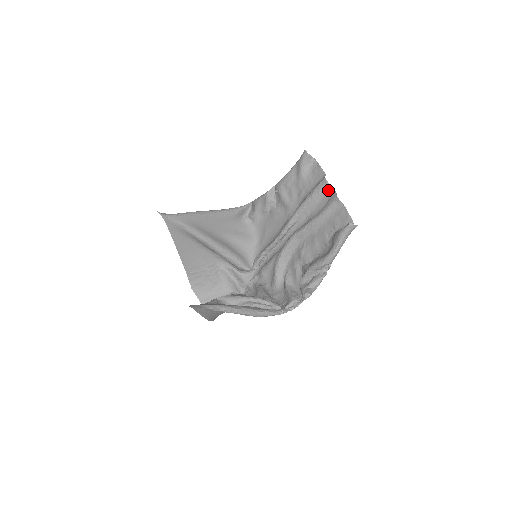
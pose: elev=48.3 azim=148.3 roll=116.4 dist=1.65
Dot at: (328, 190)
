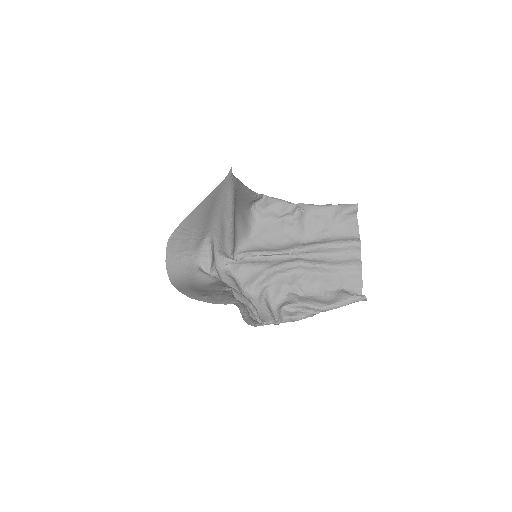
Dot at: (355, 251)
